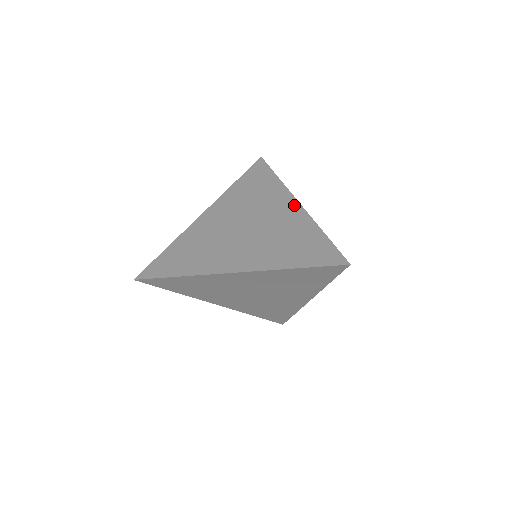
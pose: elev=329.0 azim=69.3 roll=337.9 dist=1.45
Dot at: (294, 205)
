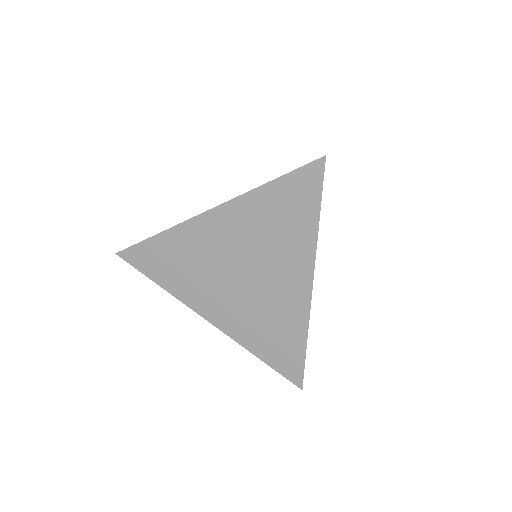
Dot at: occluded
